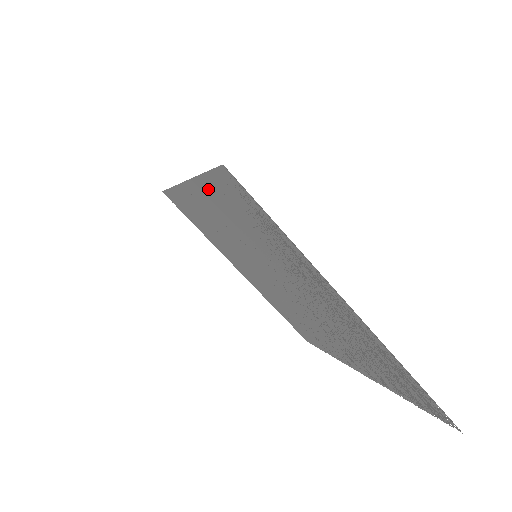
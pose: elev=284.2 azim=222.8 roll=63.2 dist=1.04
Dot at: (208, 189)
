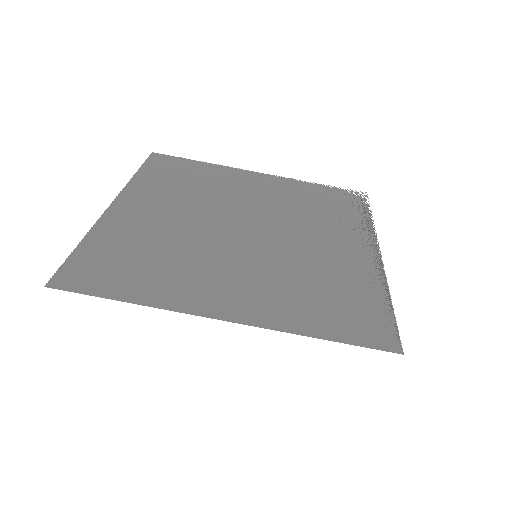
Dot at: (304, 324)
